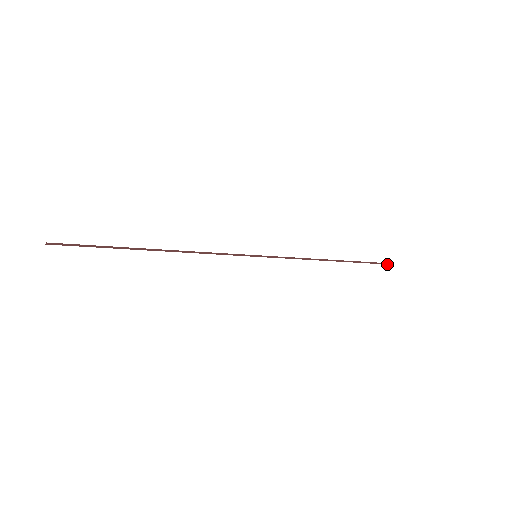
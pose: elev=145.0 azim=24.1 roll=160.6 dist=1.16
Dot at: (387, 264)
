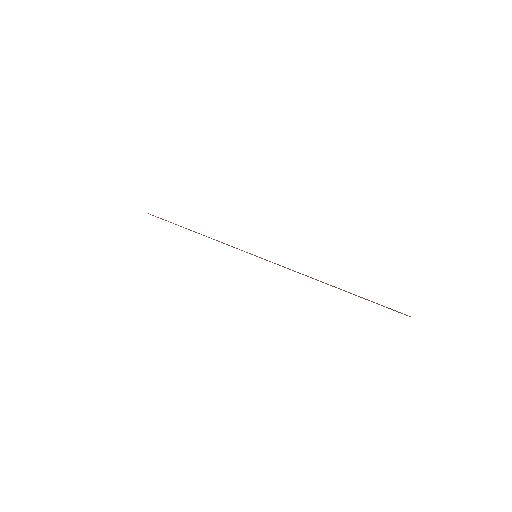
Dot at: (405, 314)
